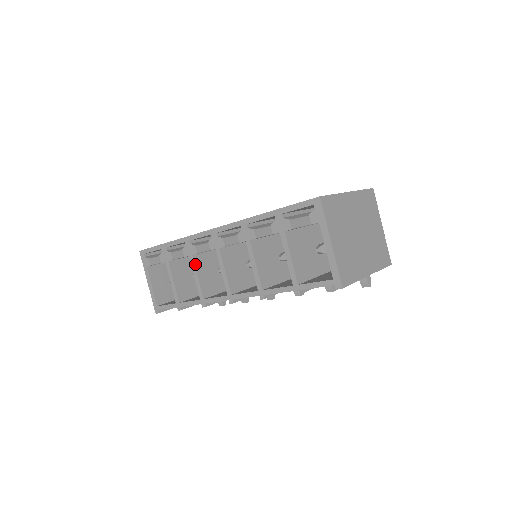
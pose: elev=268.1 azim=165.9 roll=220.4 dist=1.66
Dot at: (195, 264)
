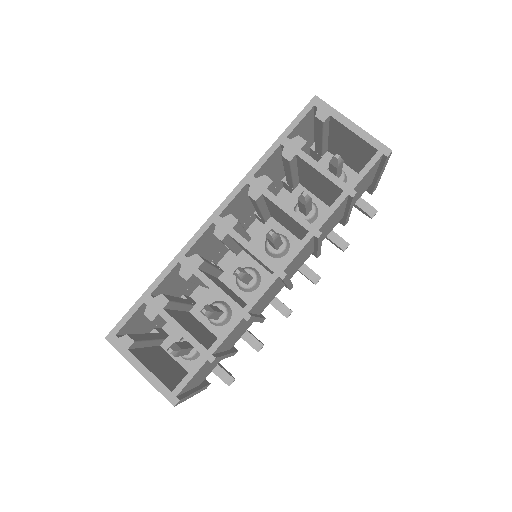
Dot at: (207, 277)
